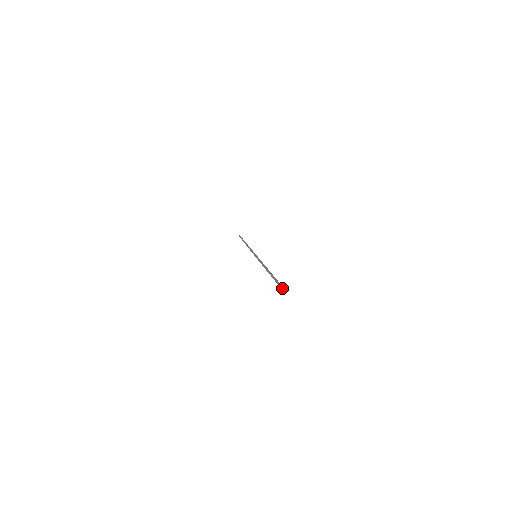
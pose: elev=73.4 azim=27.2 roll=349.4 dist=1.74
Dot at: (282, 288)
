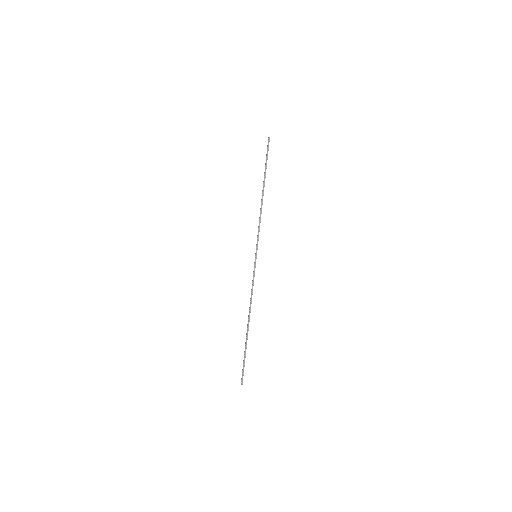
Dot at: (241, 379)
